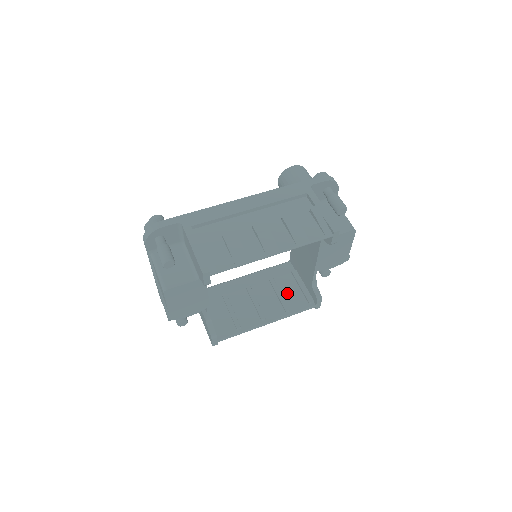
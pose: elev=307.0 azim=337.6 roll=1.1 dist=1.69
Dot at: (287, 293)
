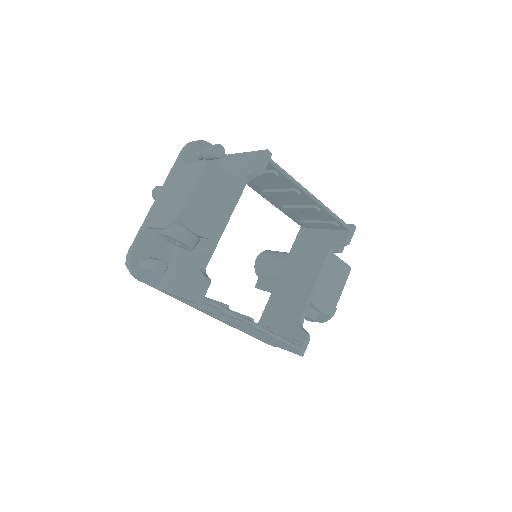
Dot at: occluded
